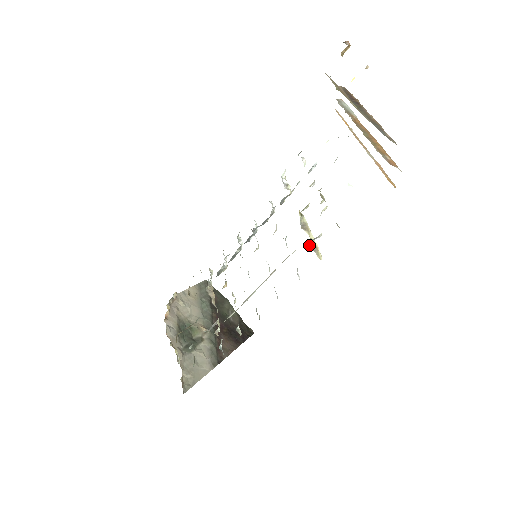
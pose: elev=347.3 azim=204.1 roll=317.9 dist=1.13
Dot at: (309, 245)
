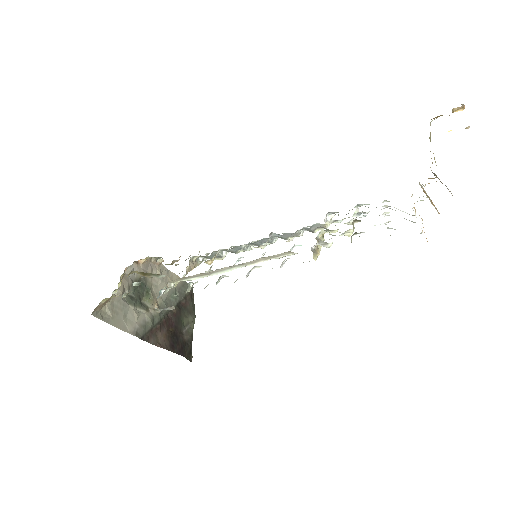
Dot at: (312, 247)
